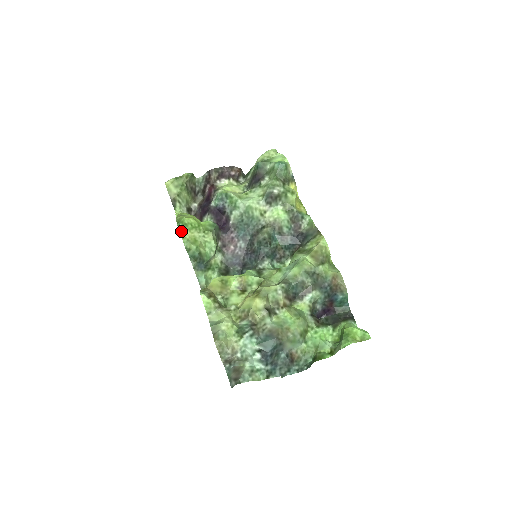
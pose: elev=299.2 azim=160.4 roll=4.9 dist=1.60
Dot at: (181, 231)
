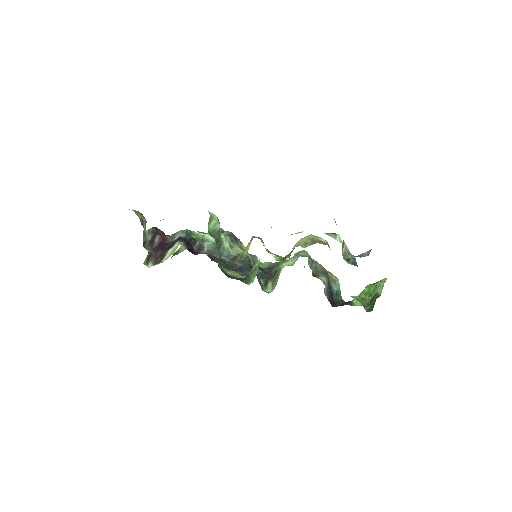
Dot at: occluded
